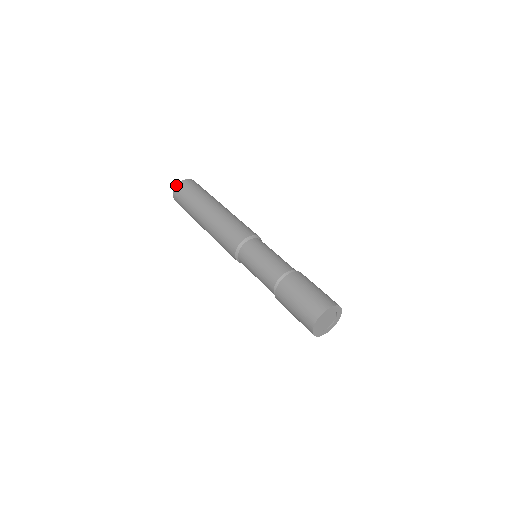
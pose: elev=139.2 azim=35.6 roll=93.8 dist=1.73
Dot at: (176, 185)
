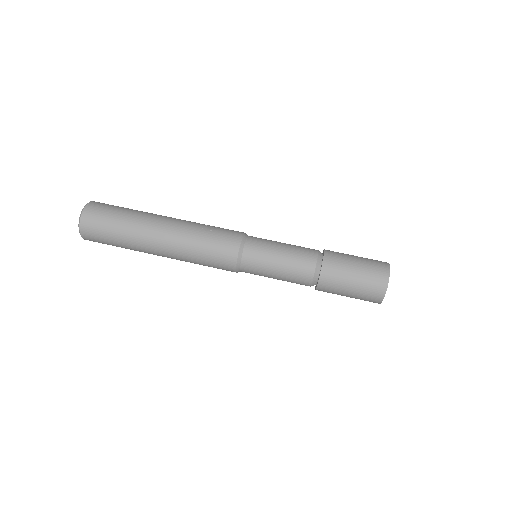
Dot at: occluded
